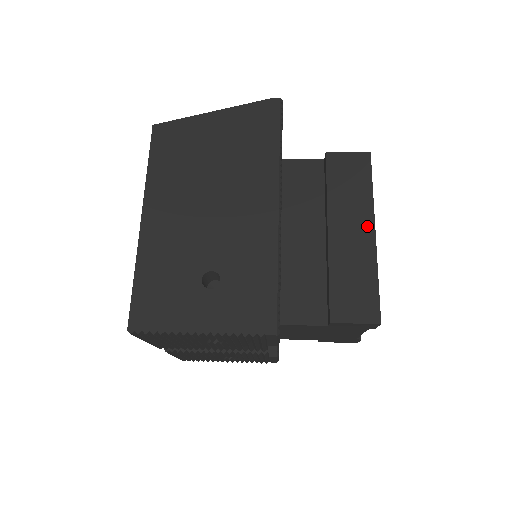
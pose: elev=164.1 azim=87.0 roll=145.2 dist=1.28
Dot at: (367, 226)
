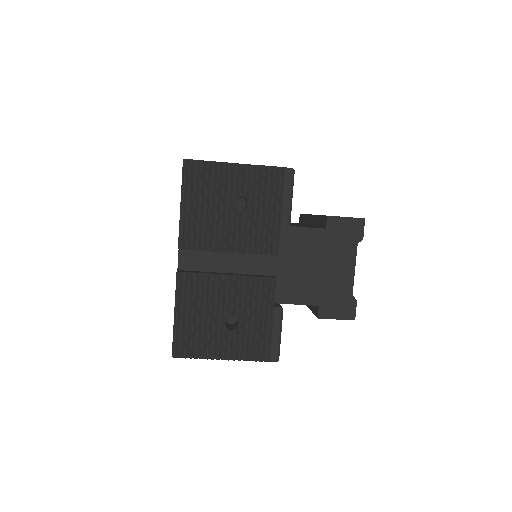
Dot at: occluded
